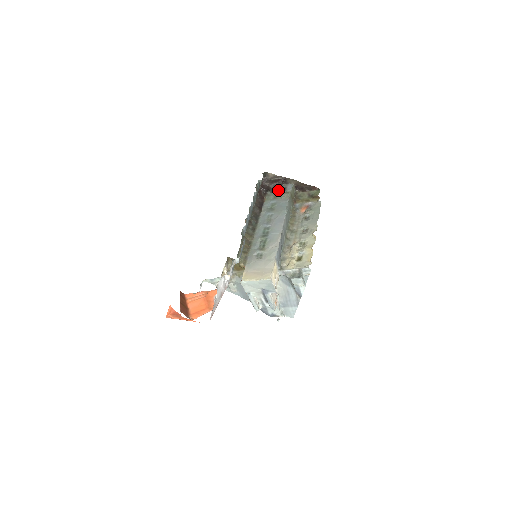
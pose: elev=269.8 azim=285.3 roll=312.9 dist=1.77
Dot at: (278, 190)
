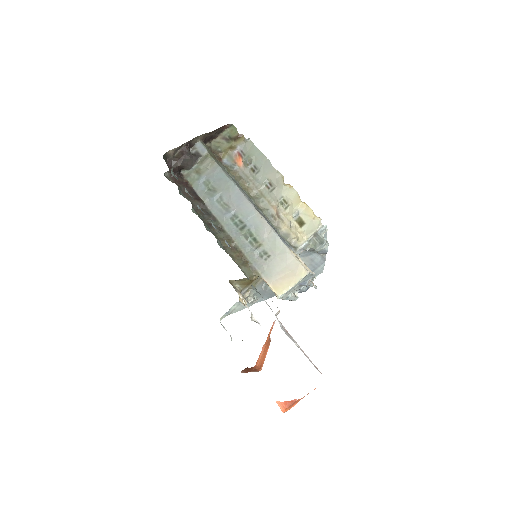
Dot at: (193, 162)
